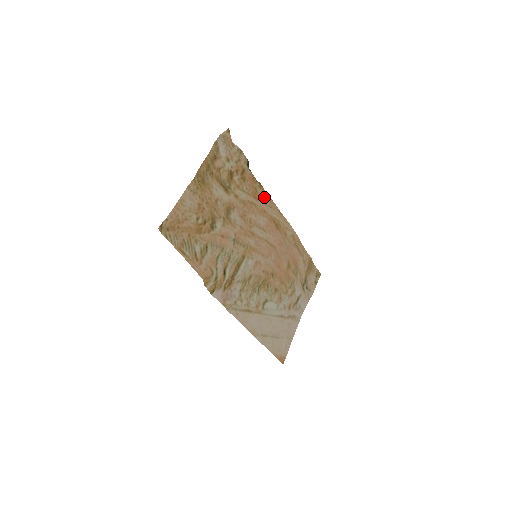
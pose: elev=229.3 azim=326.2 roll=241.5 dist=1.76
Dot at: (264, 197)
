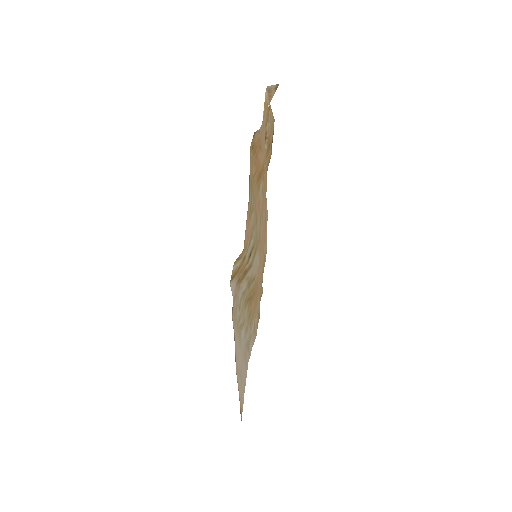
Dot at: occluded
